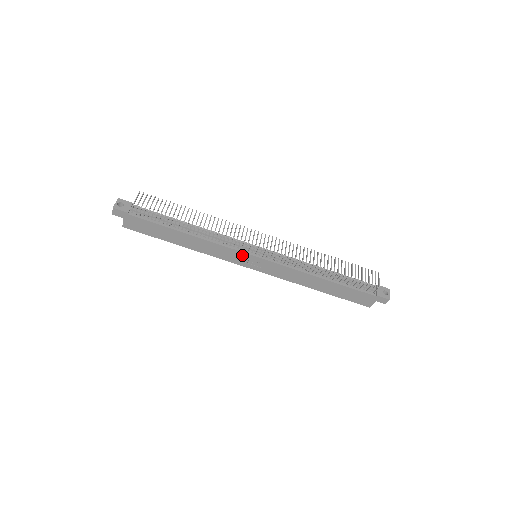
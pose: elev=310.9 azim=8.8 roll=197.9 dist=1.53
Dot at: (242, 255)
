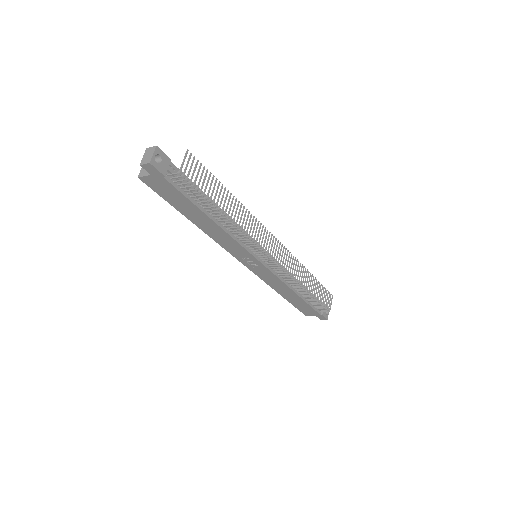
Dot at: (248, 255)
